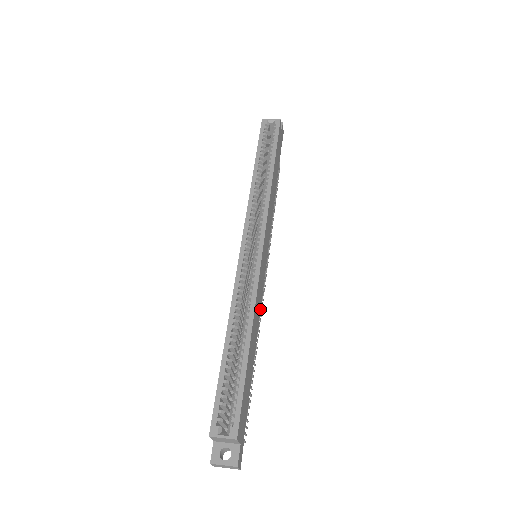
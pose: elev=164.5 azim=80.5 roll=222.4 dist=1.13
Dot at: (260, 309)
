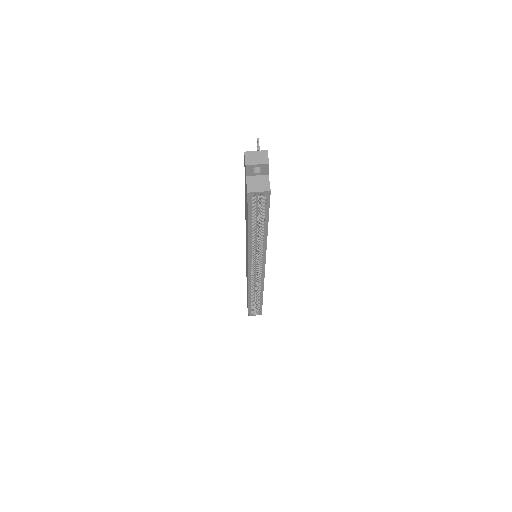
Dot at: occluded
